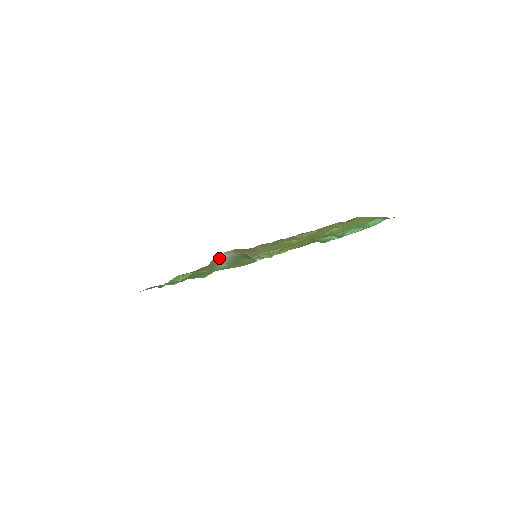
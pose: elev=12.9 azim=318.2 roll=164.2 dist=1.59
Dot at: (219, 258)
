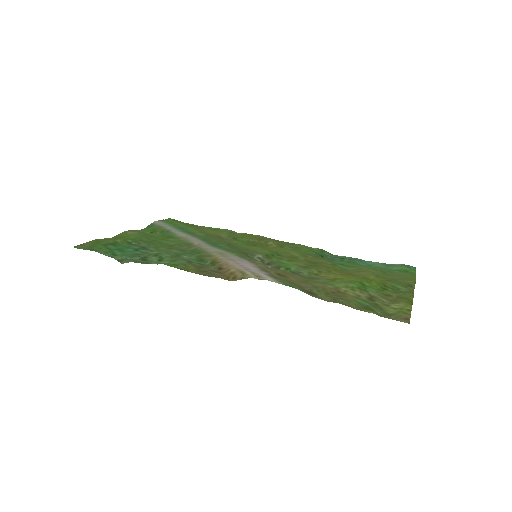
Dot at: (233, 263)
